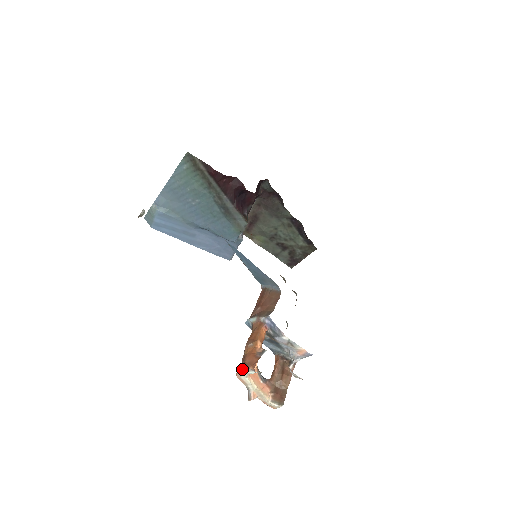
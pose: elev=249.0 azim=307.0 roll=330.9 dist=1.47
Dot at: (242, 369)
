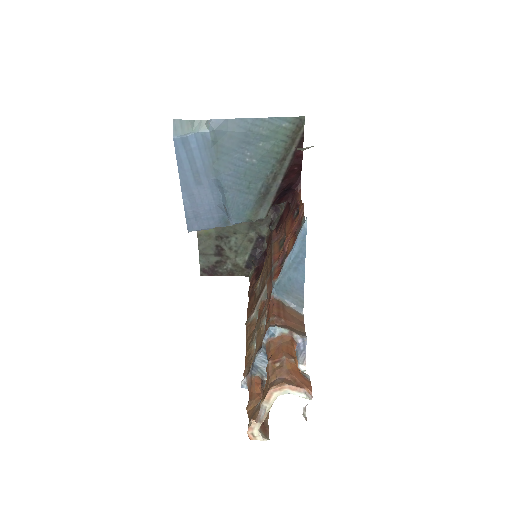
Dot at: (294, 386)
